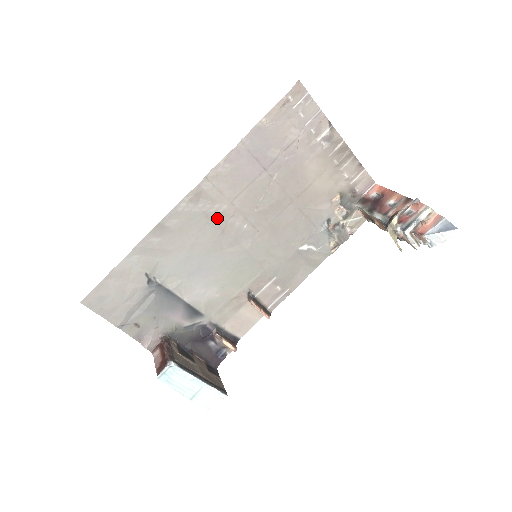
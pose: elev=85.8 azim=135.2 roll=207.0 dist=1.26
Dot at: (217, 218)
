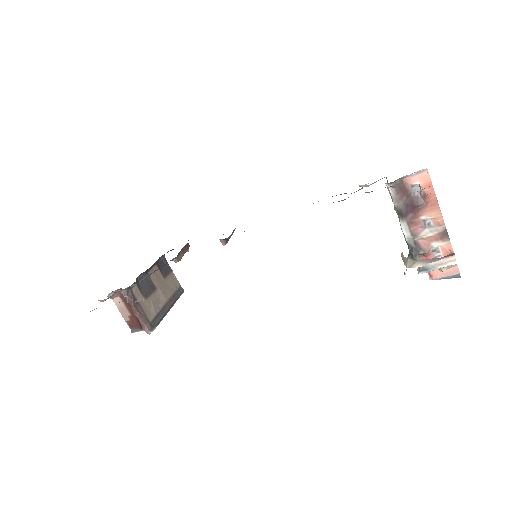
Dot at: occluded
